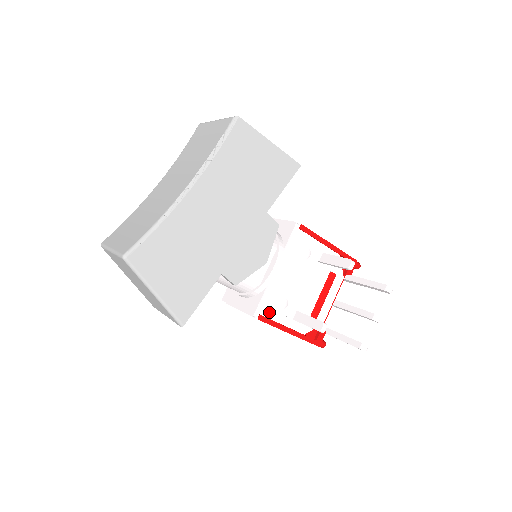
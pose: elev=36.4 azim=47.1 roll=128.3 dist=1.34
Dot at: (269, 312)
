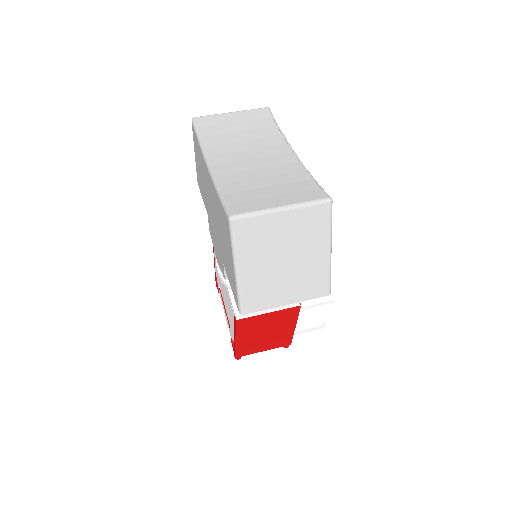
Dot at: occluded
